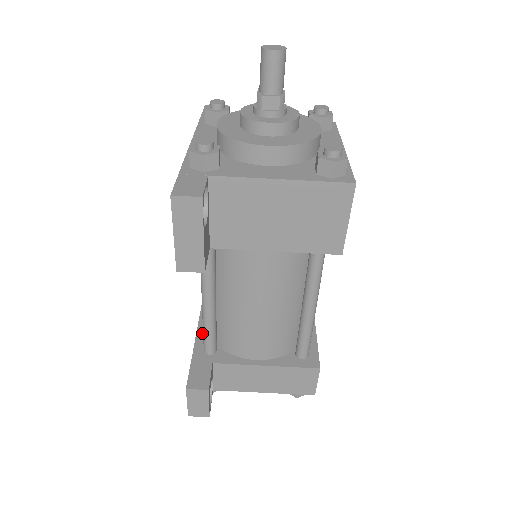
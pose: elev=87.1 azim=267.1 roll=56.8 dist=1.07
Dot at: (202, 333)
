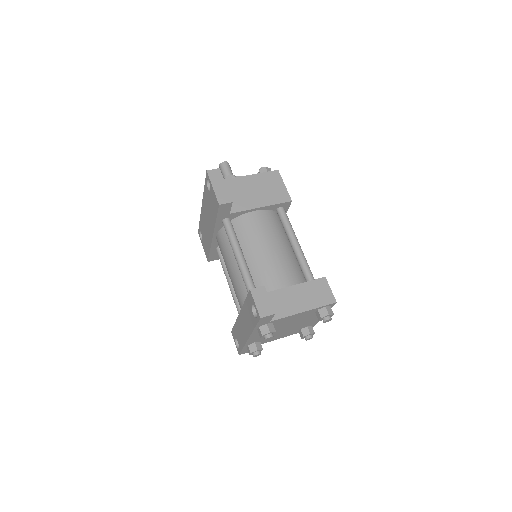
Dot at: occluded
